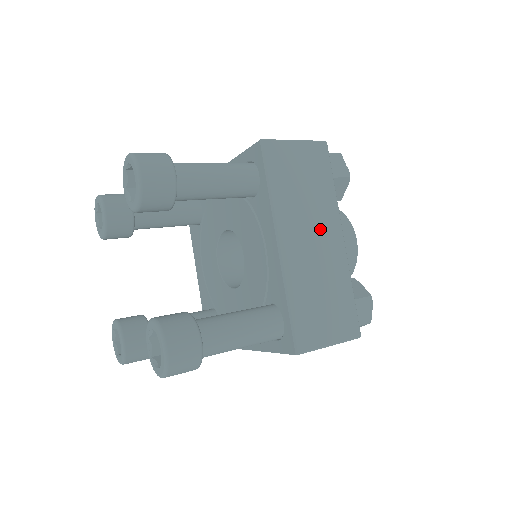
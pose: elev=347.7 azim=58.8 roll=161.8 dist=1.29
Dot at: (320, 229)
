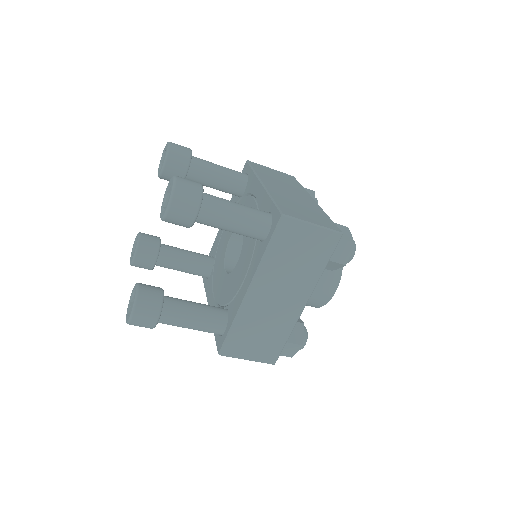
Dot at: (294, 191)
